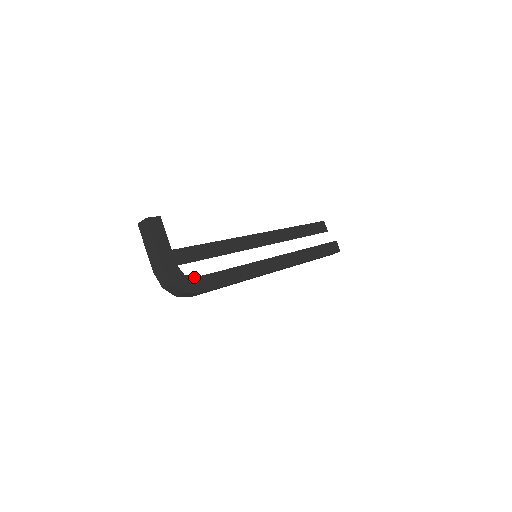
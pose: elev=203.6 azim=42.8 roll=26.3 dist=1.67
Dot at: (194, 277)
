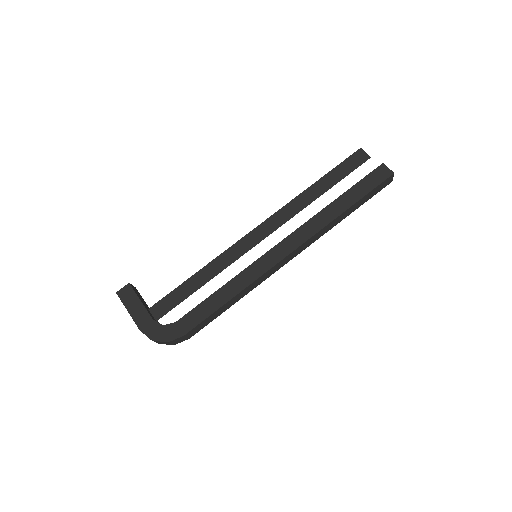
Dot at: (174, 322)
